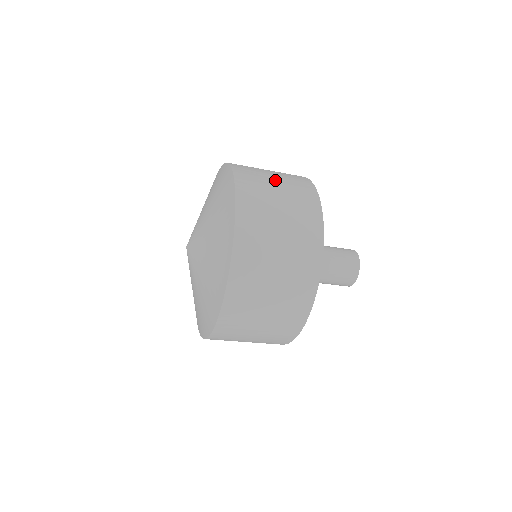
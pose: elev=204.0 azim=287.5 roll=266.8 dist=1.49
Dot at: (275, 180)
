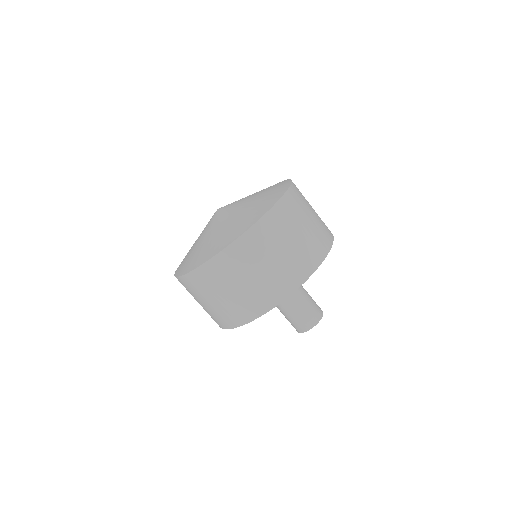
Dot at: occluded
